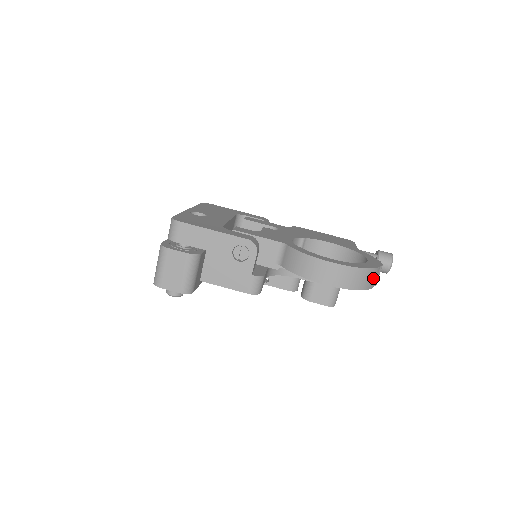
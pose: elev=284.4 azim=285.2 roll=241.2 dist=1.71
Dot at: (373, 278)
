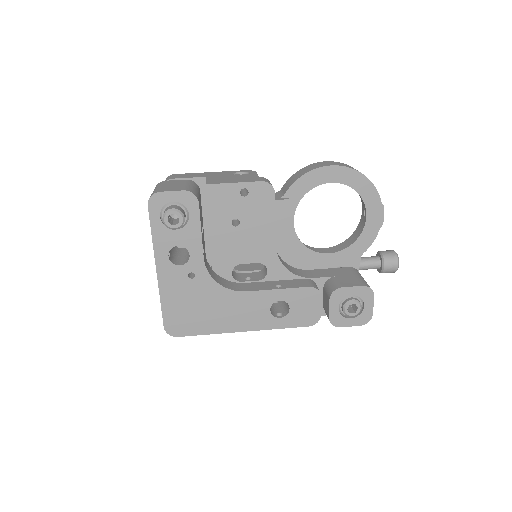
Dot at: occluded
